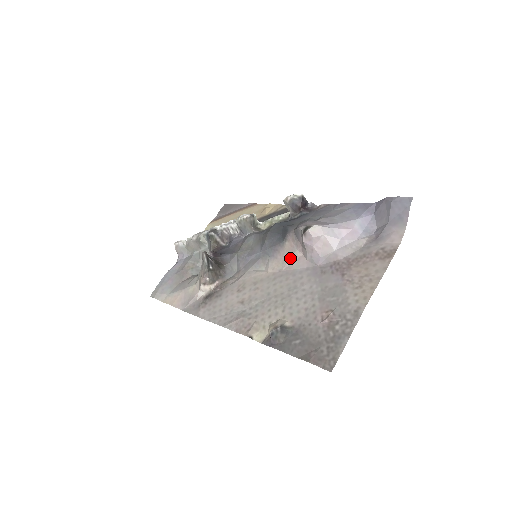
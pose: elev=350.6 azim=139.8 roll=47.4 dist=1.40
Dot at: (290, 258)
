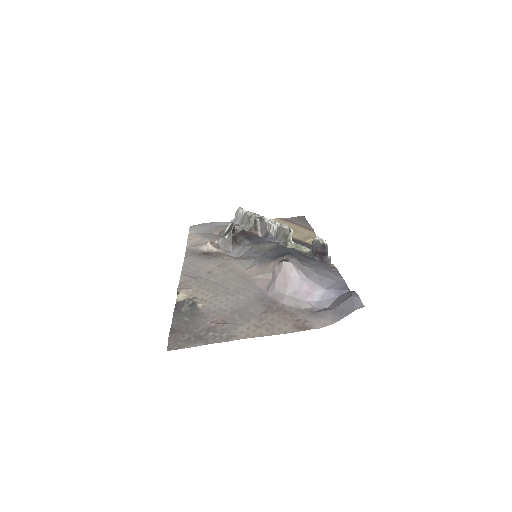
Dot at: (263, 274)
